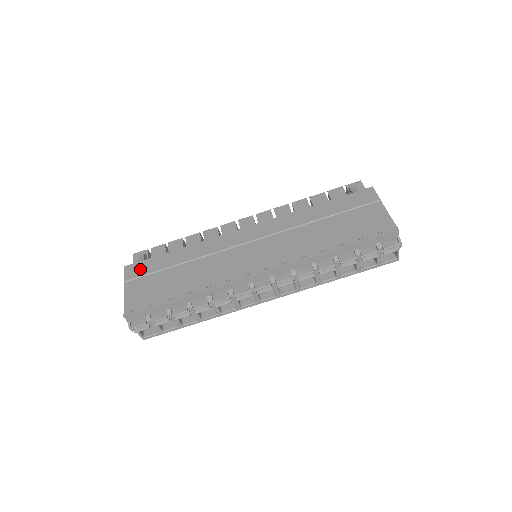
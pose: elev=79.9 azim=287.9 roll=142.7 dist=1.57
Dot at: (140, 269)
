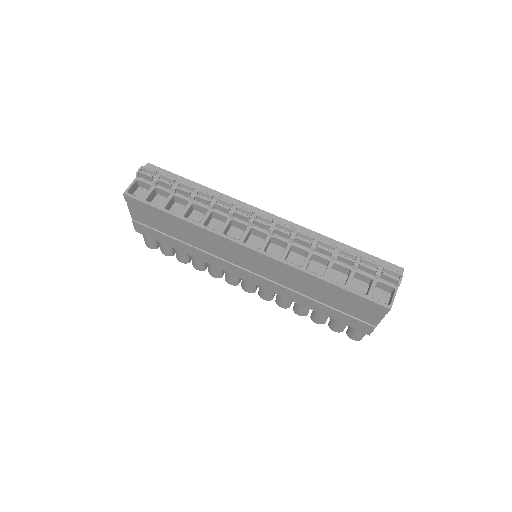
Dot at: occluded
